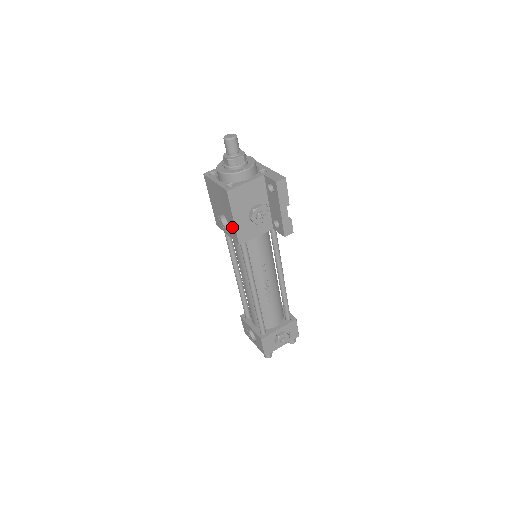
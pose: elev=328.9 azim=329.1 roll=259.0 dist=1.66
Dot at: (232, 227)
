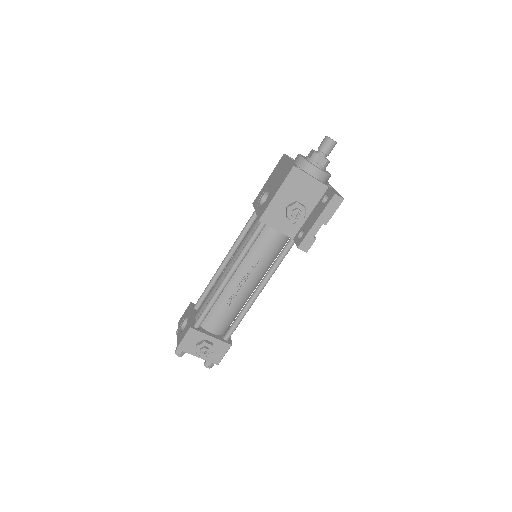
Dot at: (267, 202)
